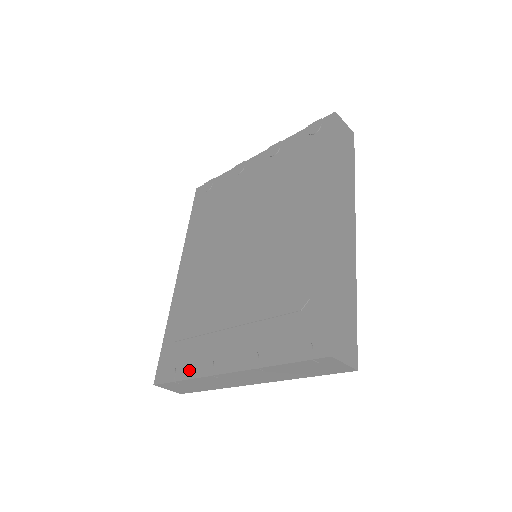
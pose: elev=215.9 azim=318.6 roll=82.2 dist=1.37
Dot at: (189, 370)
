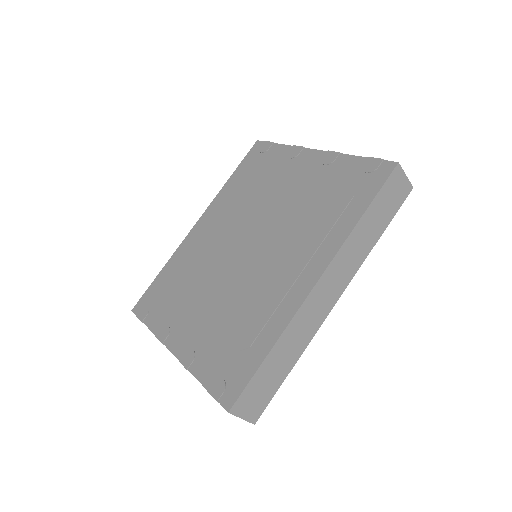
Dot at: (154, 323)
